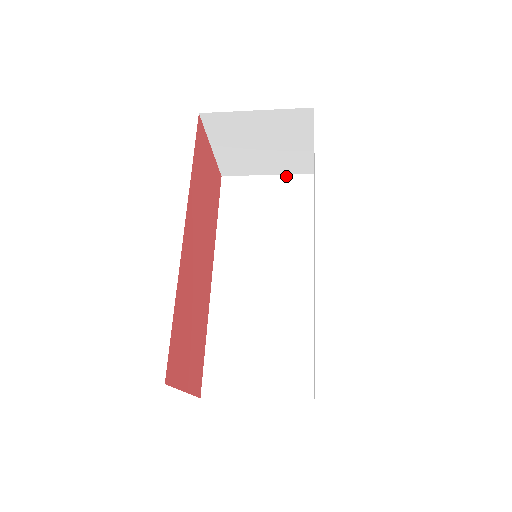
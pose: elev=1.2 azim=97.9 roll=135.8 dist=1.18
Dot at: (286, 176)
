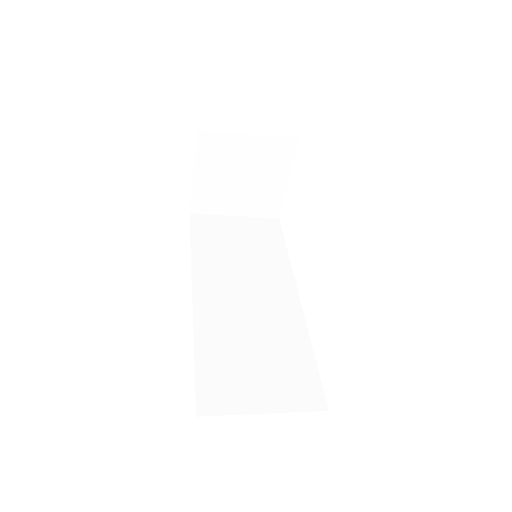
Dot at: (253, 218)
